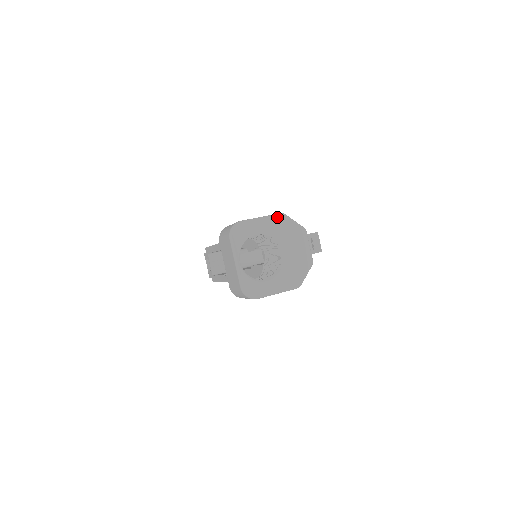
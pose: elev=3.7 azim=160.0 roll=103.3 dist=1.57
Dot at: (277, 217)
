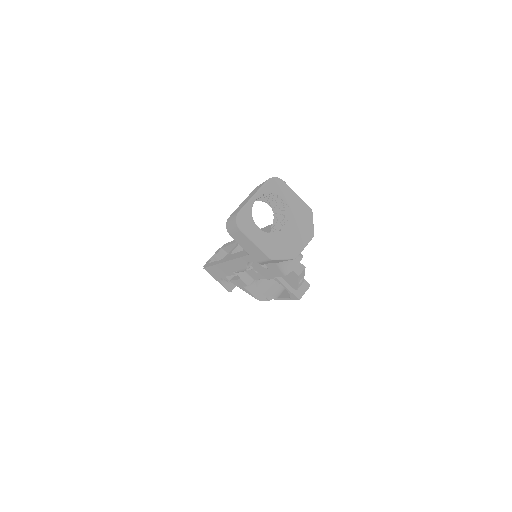
Dot at: (306, 207)
